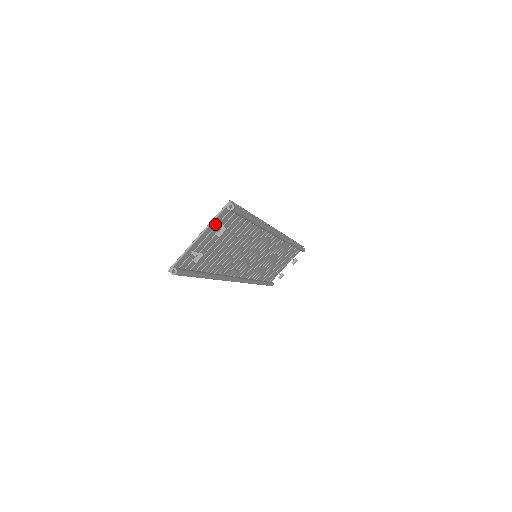
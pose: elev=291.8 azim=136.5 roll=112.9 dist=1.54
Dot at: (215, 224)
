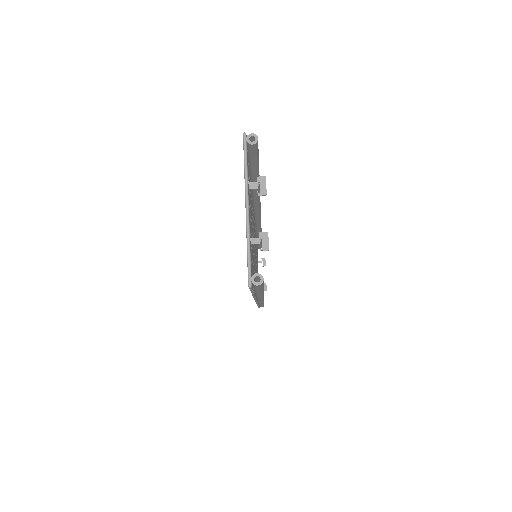
Dot at: (248, 181)
